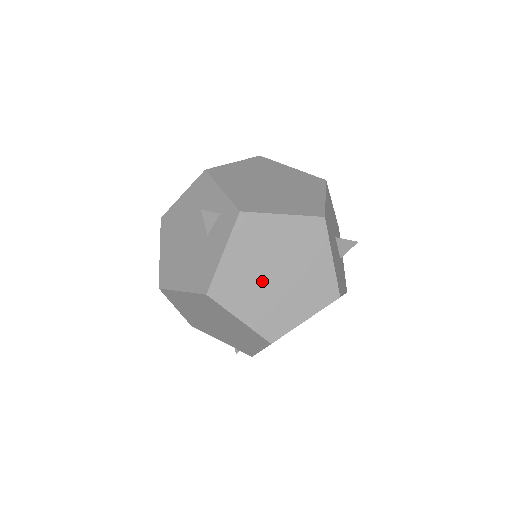
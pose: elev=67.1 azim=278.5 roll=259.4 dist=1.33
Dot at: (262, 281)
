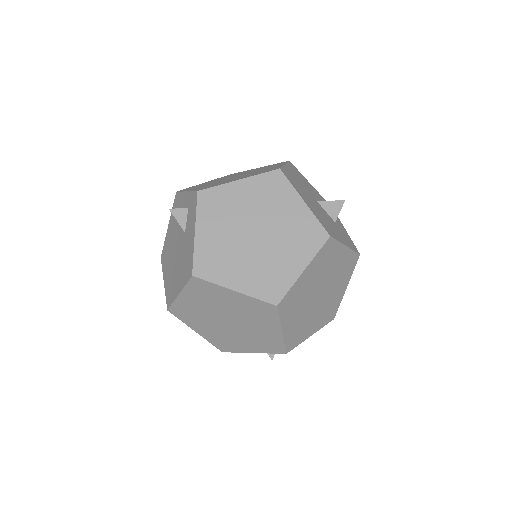
Dot at: (242, 246)
